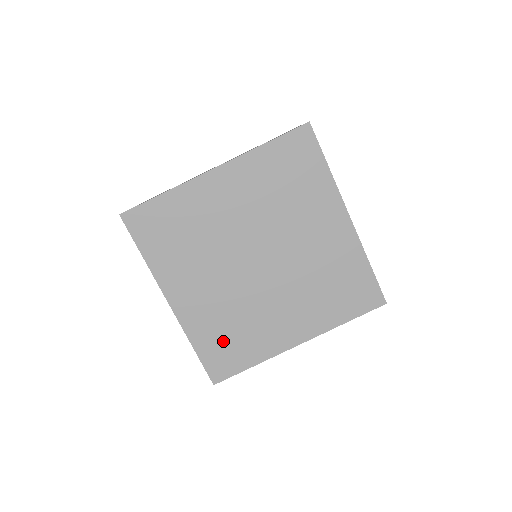
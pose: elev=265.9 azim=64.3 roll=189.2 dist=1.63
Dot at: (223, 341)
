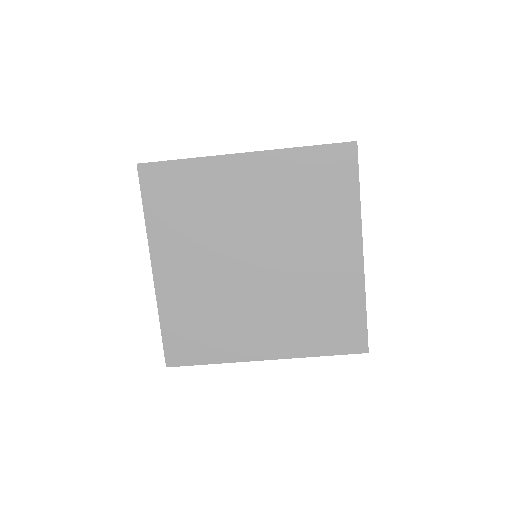
Dot at: (191, 327)
